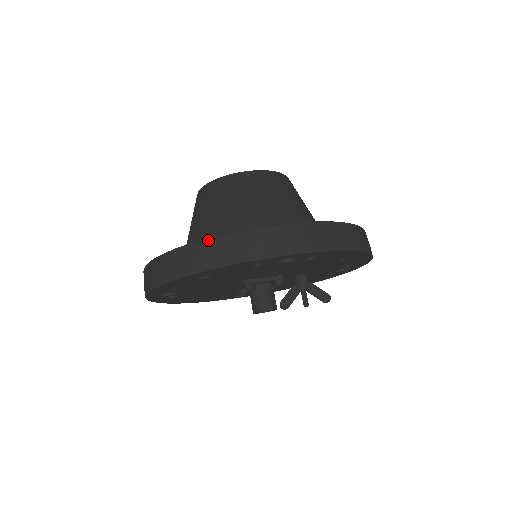
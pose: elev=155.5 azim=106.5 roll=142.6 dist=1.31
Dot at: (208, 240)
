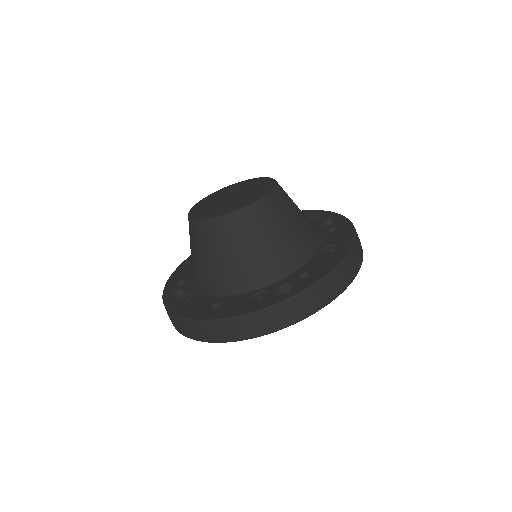
Dot at: (226, 320)
